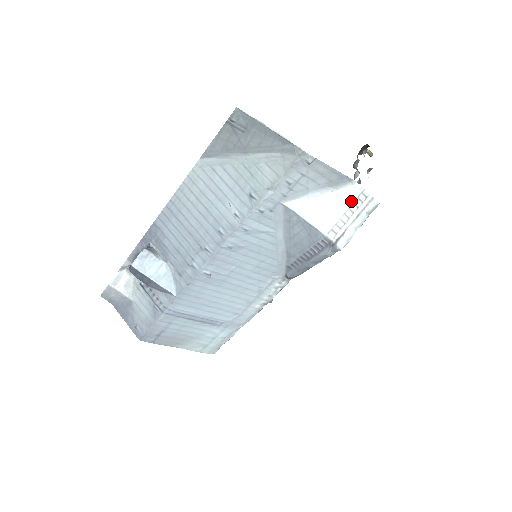
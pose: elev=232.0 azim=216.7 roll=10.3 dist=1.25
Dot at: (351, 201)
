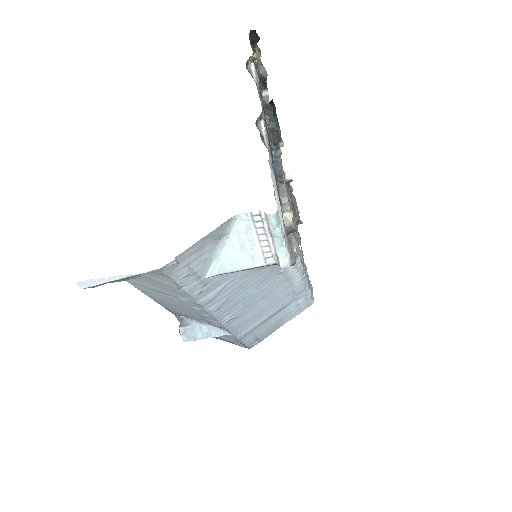
Dot at: (252, 229)
